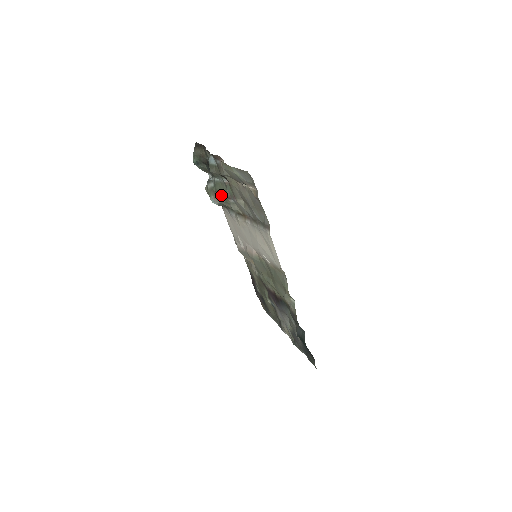
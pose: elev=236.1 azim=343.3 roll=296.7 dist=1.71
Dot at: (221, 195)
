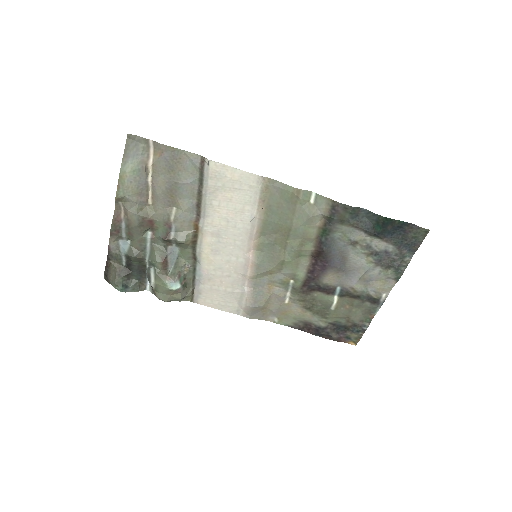
Dot at: (169, 266)
